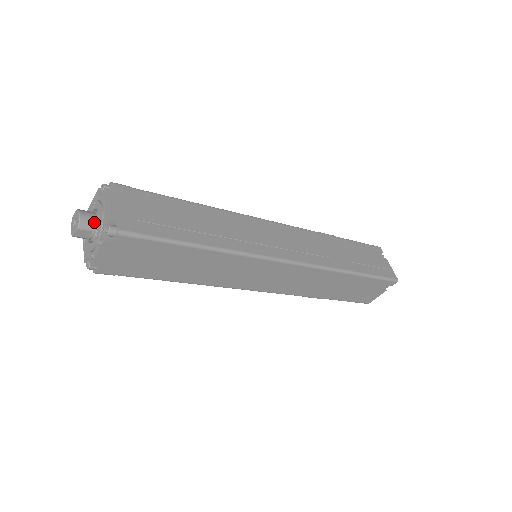
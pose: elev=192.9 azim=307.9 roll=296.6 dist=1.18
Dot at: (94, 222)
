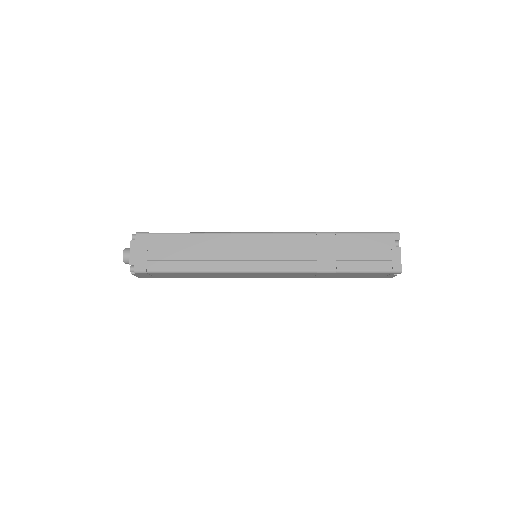
Dot at: occluded
